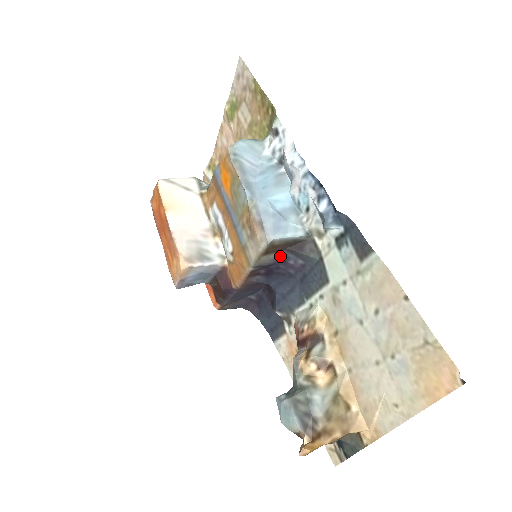
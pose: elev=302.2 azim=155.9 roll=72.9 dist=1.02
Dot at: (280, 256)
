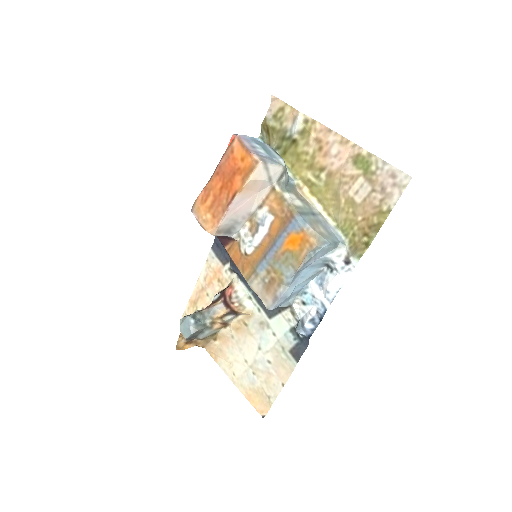
Dot at: occluded
